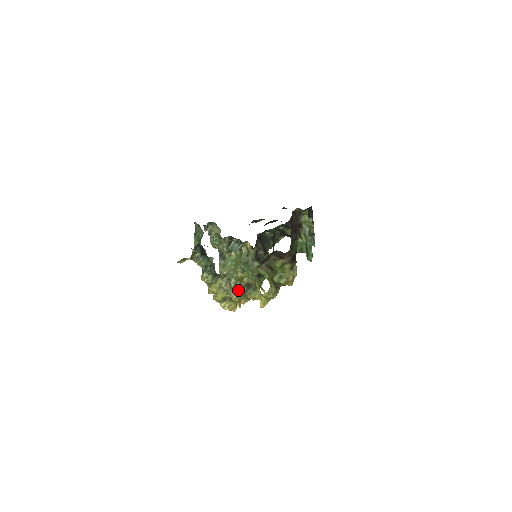
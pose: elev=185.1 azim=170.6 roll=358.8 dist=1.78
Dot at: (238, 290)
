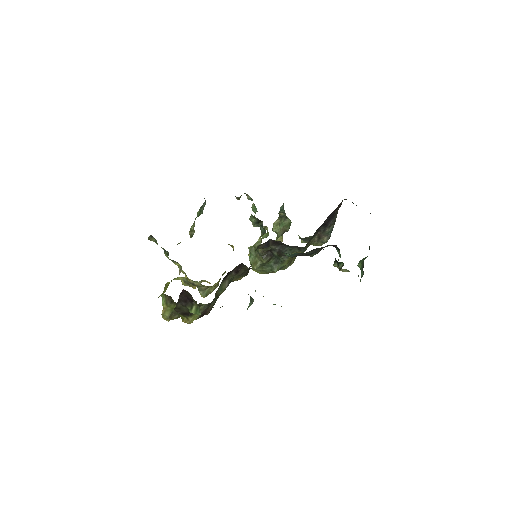
Dot at: (185, 282)
